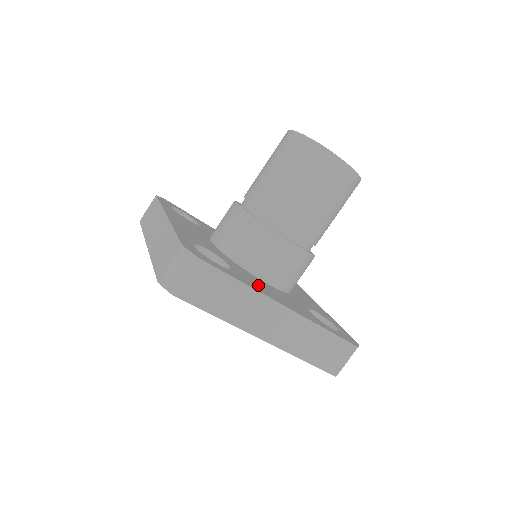
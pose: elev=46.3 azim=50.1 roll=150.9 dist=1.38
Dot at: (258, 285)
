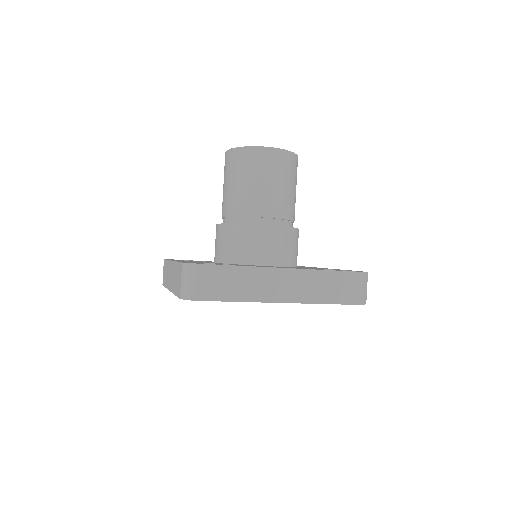
Dot at: occluded
